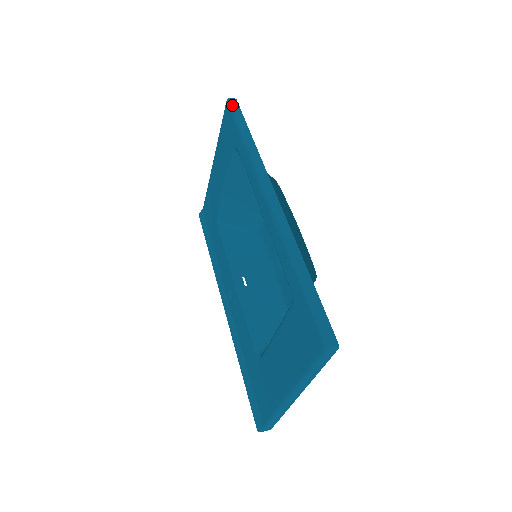
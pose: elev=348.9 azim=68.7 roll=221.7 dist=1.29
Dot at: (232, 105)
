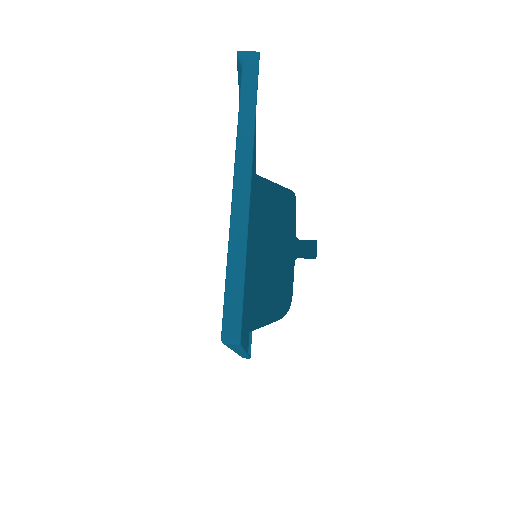
Dot at: occluded
